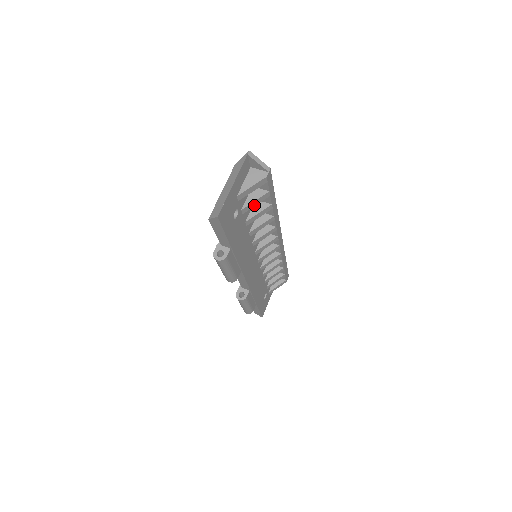
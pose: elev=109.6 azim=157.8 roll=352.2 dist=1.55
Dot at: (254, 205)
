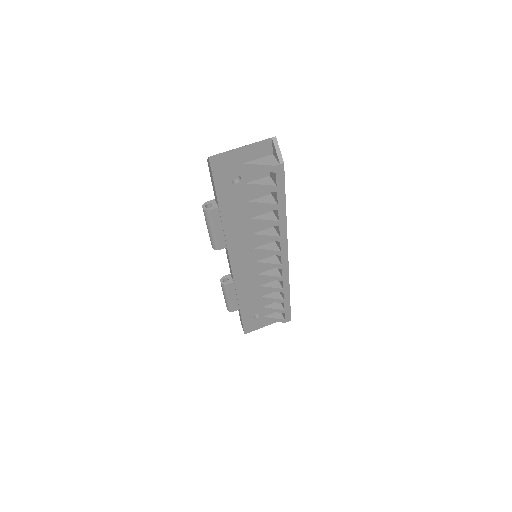
Dot at: (259, 189)
